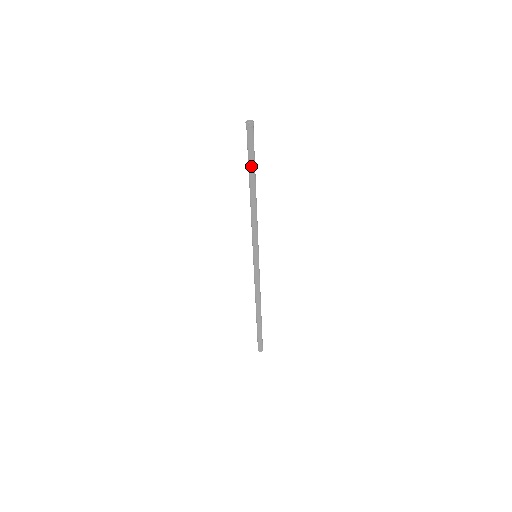
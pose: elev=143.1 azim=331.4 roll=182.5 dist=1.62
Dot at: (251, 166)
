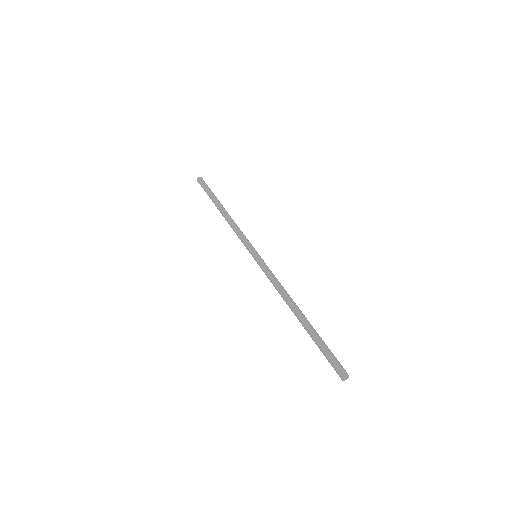
Dot at: (211, 197)
